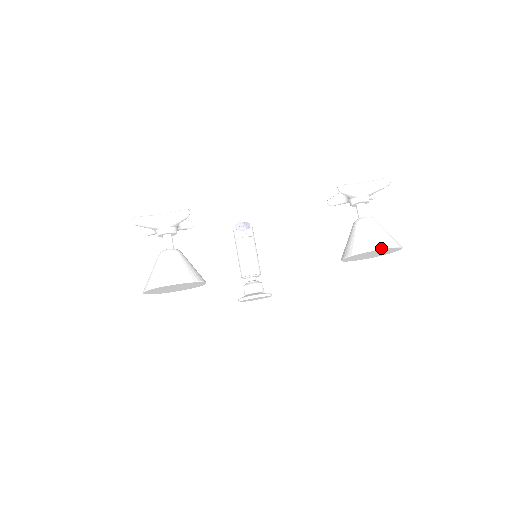
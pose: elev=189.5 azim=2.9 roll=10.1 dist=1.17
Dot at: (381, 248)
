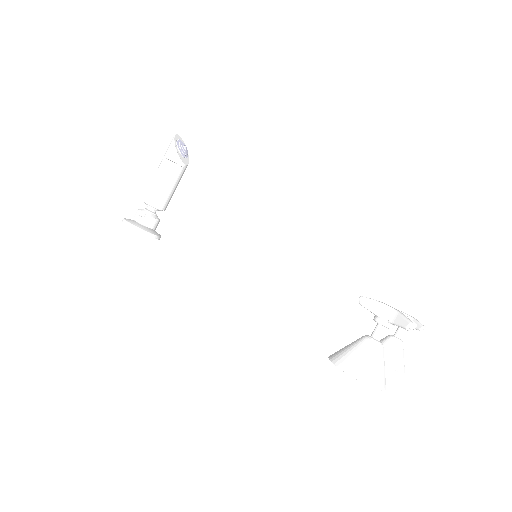
Dot at: occluded
